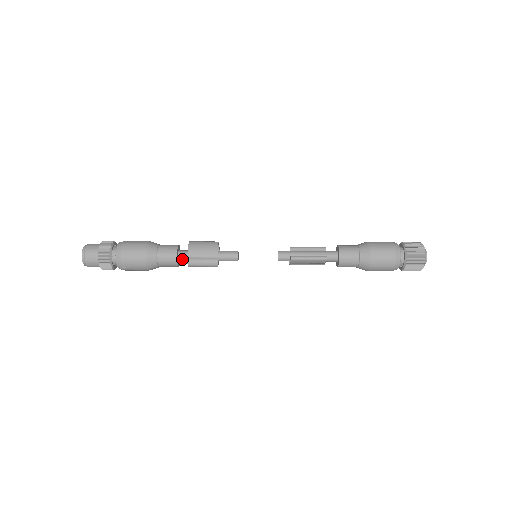
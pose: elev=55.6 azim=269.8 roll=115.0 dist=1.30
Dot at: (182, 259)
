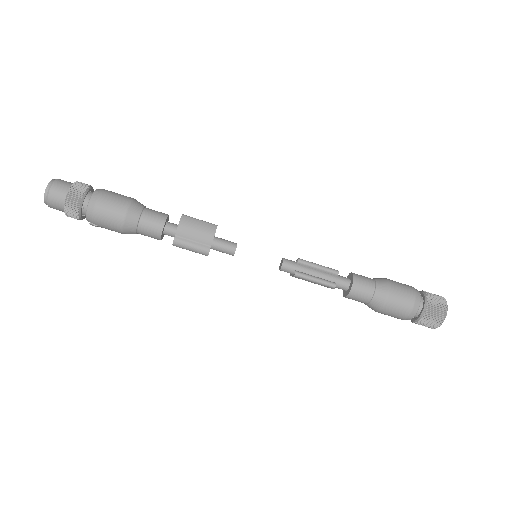
Dot at: (168, 234)
